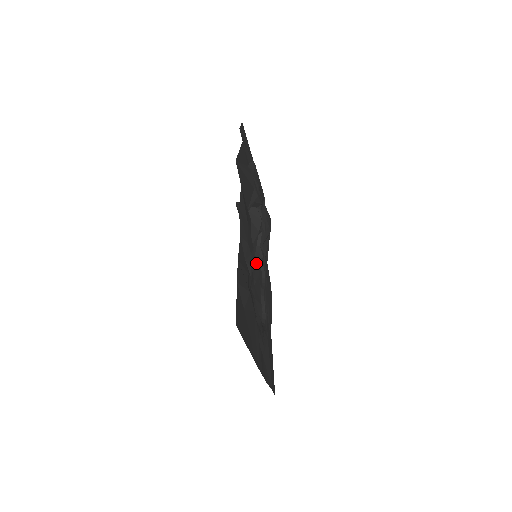
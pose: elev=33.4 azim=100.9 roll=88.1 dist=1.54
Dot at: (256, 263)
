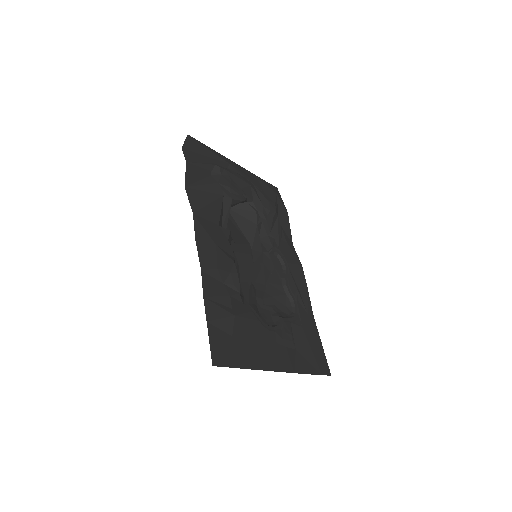
Dot at: (268, 256)
